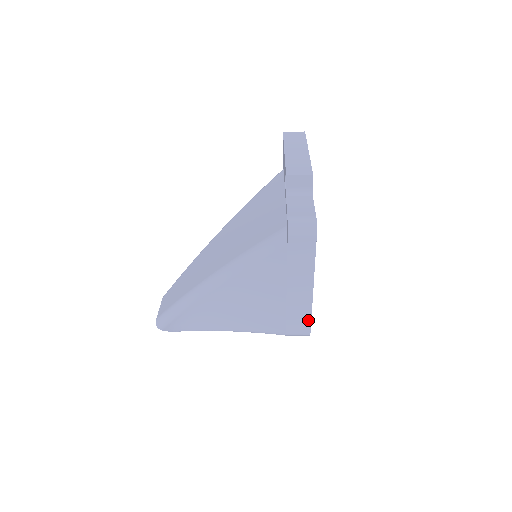
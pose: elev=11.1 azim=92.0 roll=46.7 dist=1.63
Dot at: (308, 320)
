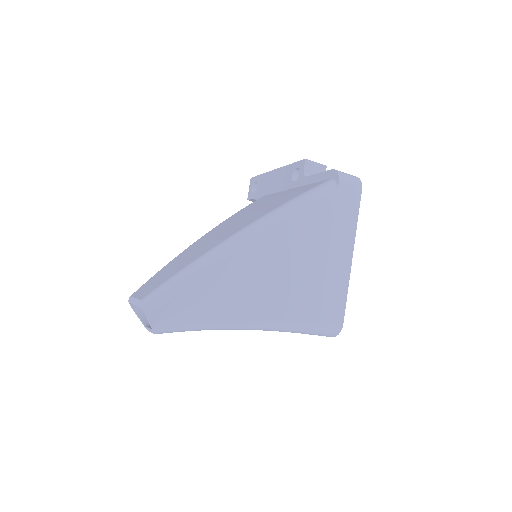
Dot at: (343, 304)
